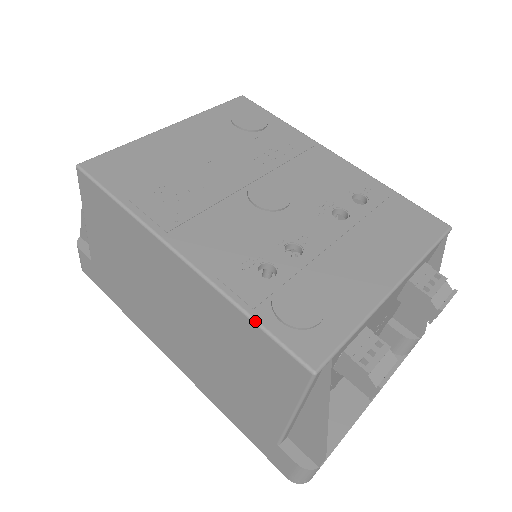
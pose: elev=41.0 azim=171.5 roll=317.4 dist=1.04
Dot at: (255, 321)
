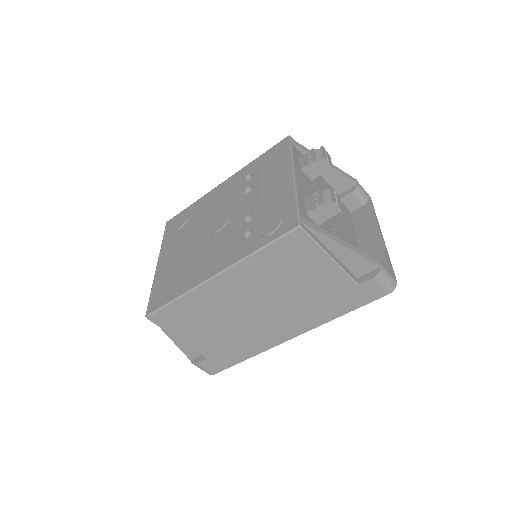
Dot at: (263, 247)
